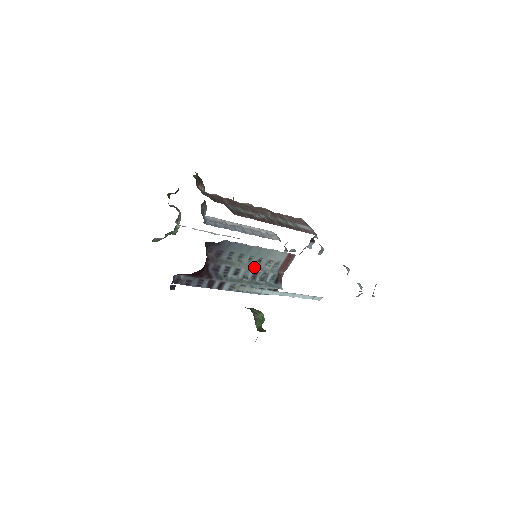
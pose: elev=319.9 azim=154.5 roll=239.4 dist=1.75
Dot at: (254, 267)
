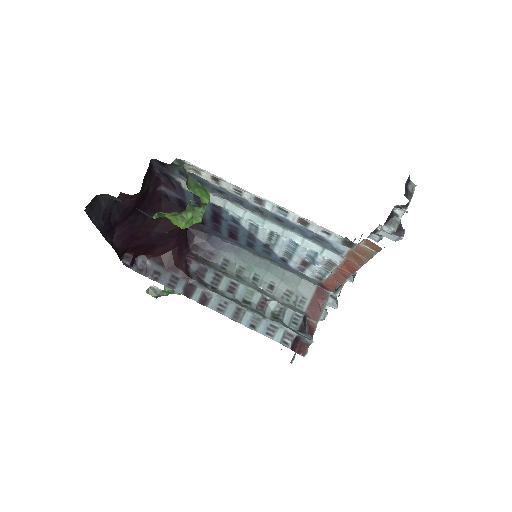
Dot at: (261, 291)
